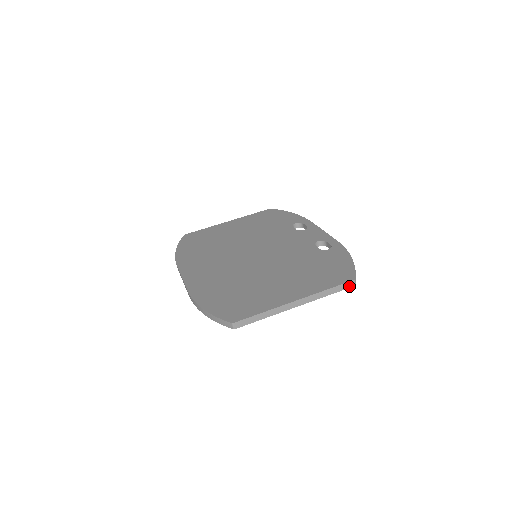
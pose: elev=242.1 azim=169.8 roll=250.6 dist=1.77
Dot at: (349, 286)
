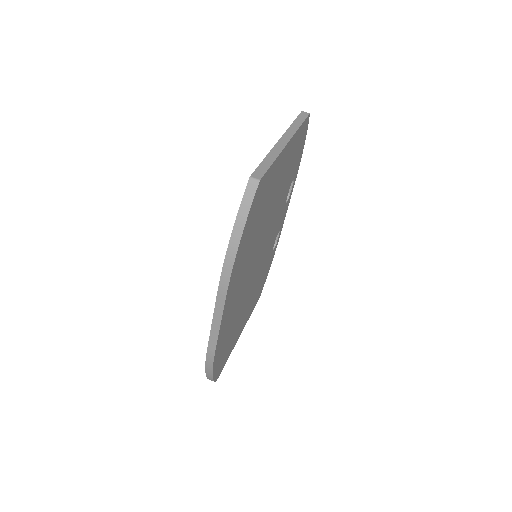
Dot at: (305, 116)
